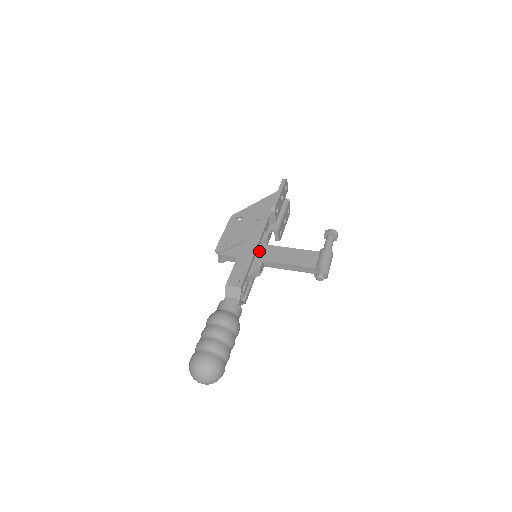
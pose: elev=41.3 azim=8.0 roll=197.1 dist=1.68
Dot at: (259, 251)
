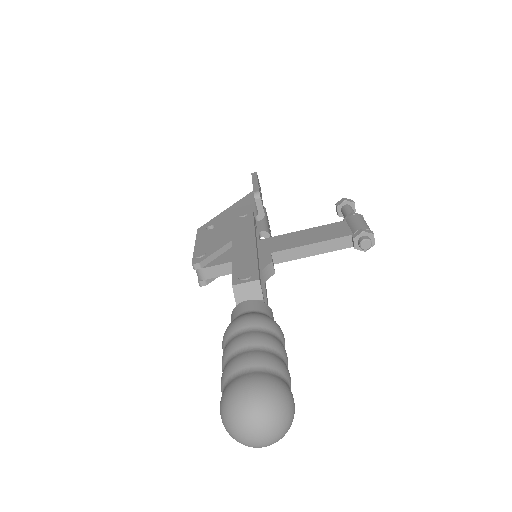
Dot at: (259, 247)
